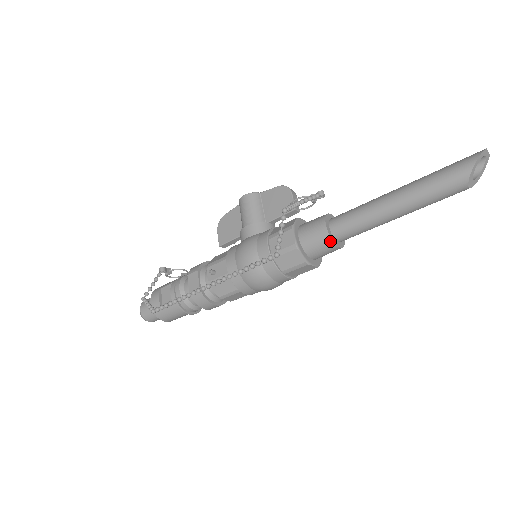
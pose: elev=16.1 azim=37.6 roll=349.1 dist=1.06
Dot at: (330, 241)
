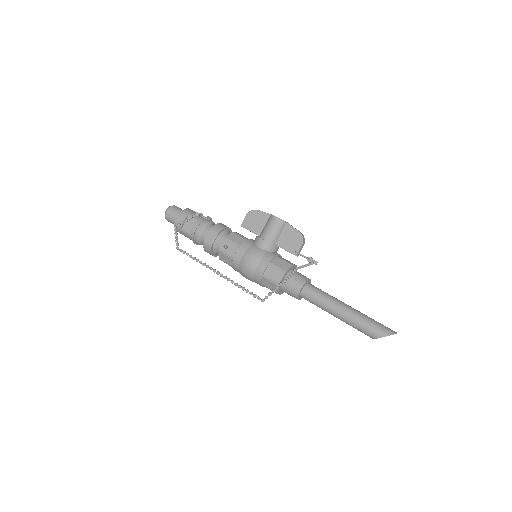
Dot at: (297, 296)
